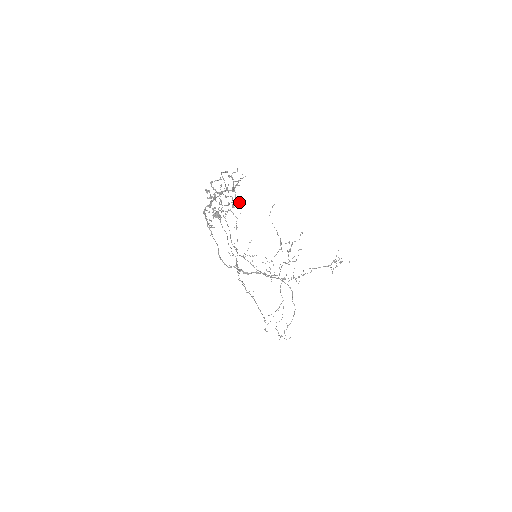
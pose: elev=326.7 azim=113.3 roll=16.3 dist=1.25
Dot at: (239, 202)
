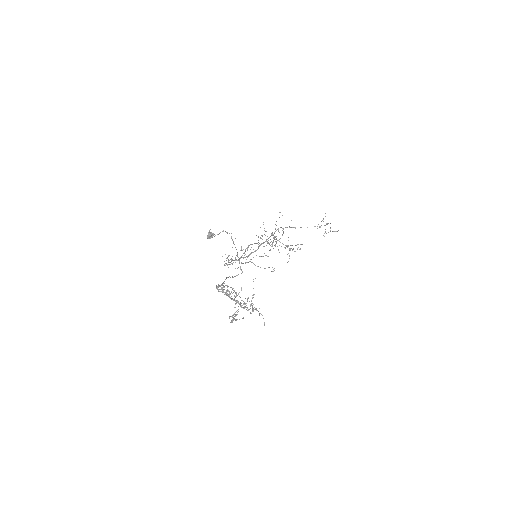
Dot at: occluded
